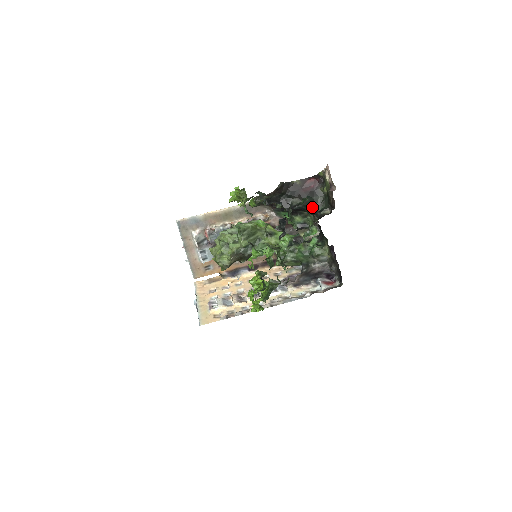
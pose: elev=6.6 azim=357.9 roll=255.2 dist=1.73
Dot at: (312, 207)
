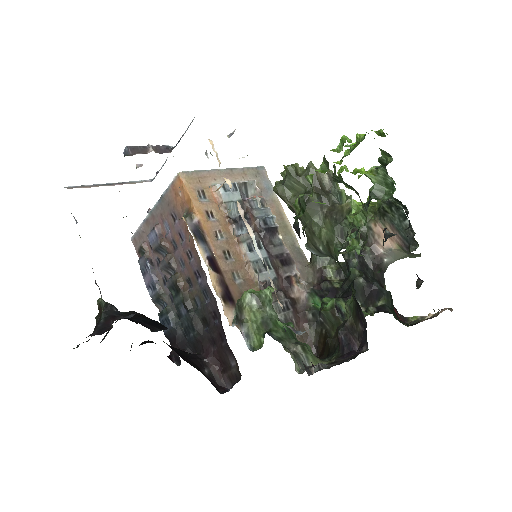
Dot at: (388, 306)
